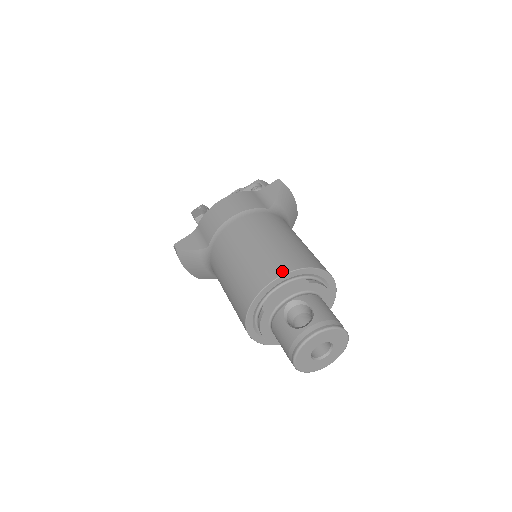
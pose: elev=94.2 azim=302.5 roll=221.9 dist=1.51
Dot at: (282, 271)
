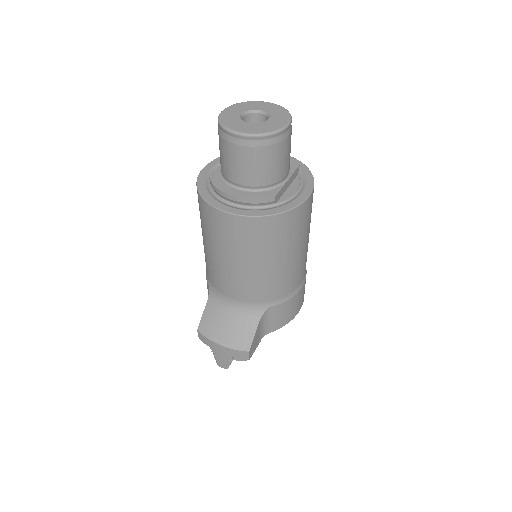
Dot at: occluded
